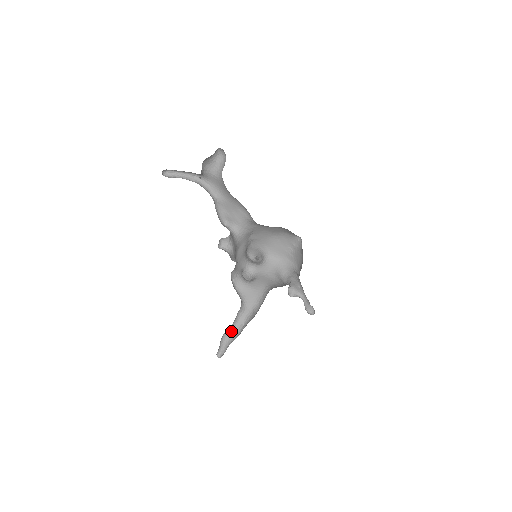
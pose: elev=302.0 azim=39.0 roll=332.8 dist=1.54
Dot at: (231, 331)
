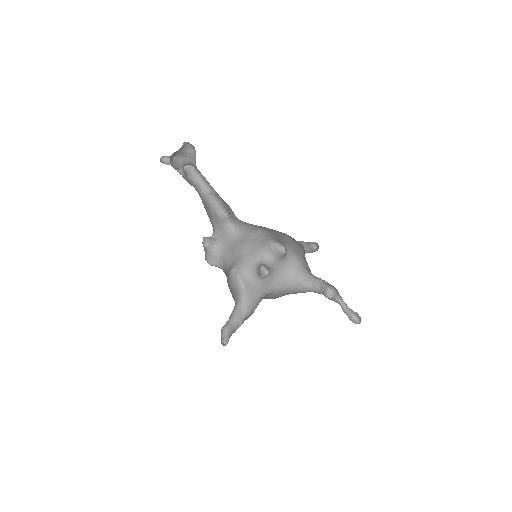
Dot at: (232, 326)
